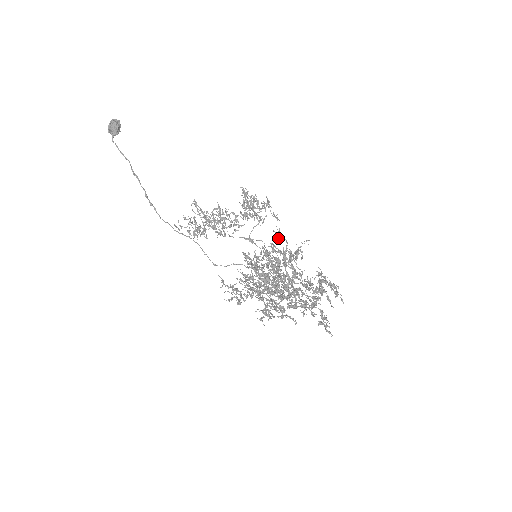
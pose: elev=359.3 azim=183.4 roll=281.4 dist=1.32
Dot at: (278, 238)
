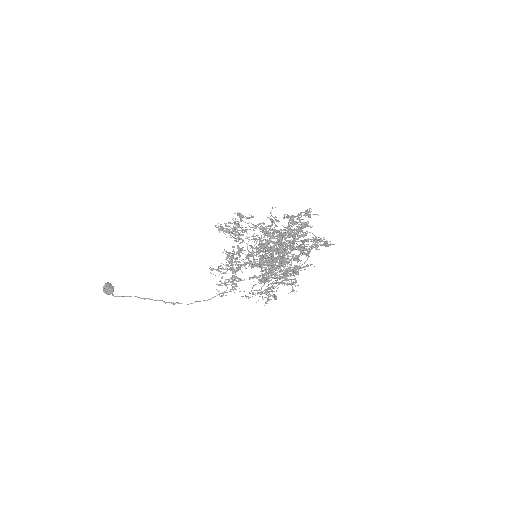
Dot at: occluded
